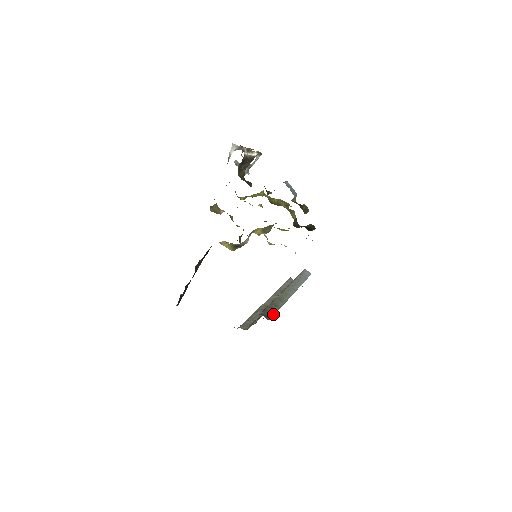
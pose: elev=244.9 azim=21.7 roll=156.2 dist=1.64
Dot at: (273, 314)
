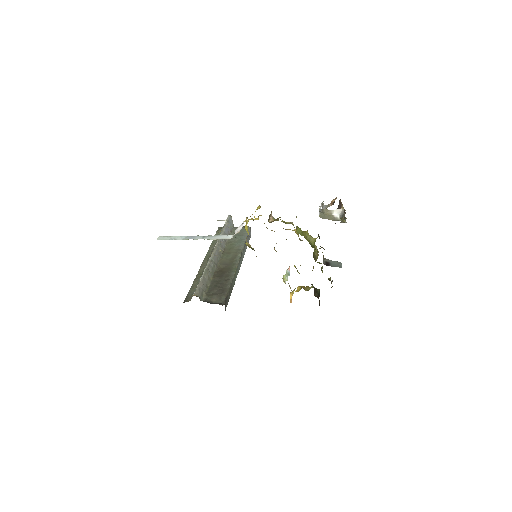
Dot at: (228, 301)
